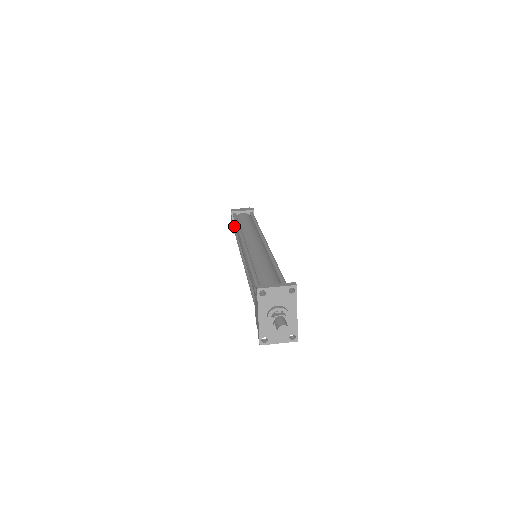
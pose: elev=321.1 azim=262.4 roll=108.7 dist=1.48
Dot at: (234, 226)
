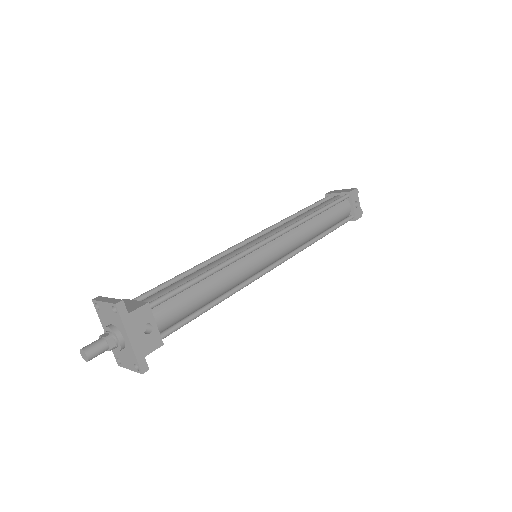
Dot at: occluded
